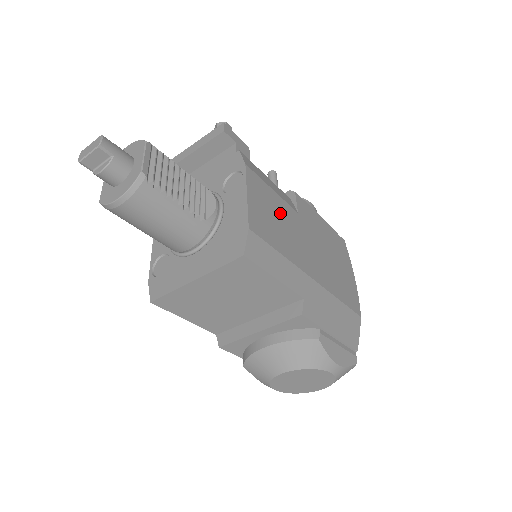
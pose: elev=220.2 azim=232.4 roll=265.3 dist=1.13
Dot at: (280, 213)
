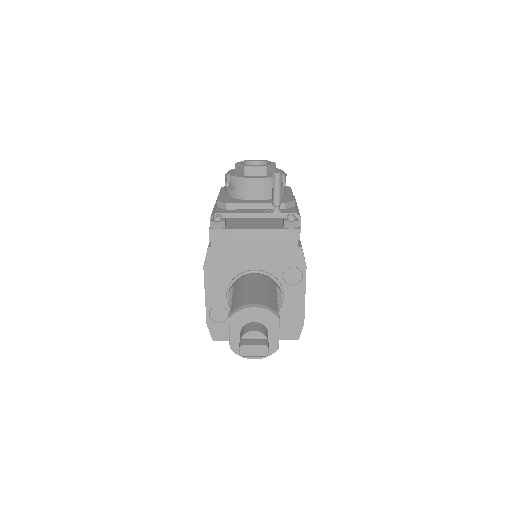
Dot at: occluded
